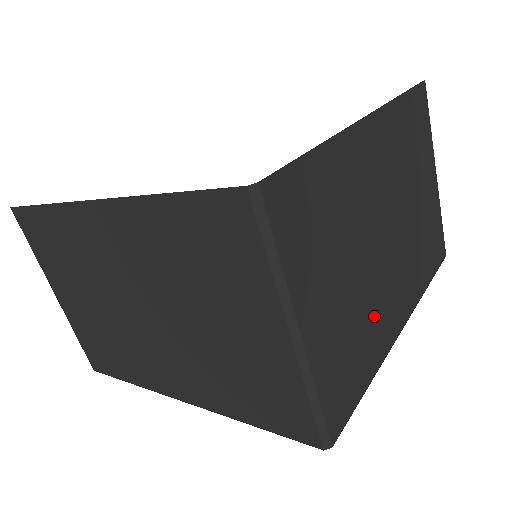
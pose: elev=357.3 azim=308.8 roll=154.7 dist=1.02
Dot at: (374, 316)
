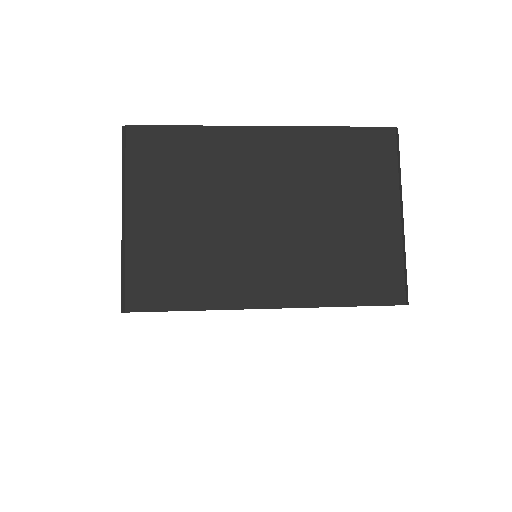
Dot at: occluded
